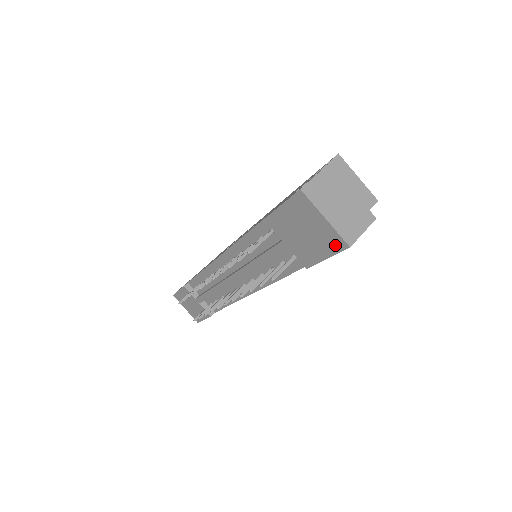
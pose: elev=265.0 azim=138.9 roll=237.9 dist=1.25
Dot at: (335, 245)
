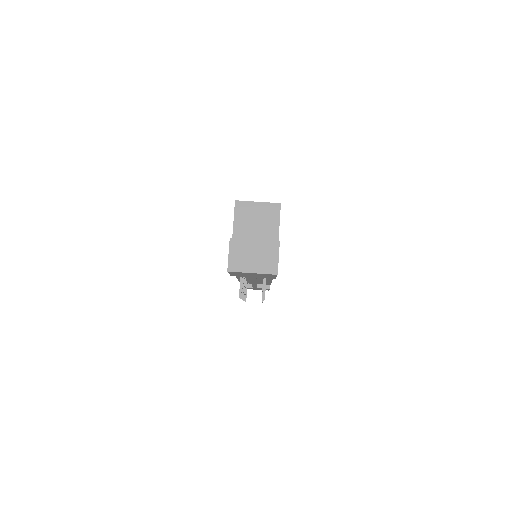
Dot at: (271, 275)
